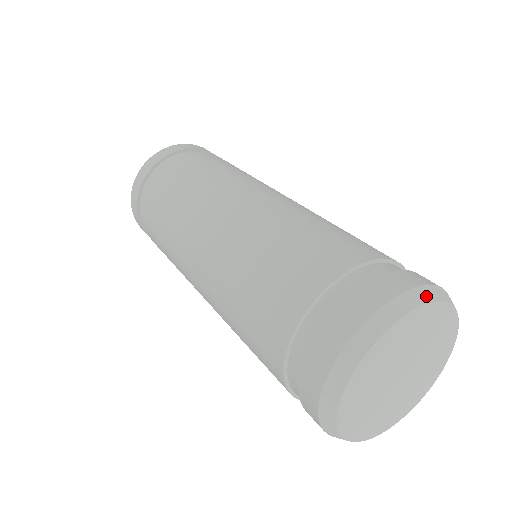
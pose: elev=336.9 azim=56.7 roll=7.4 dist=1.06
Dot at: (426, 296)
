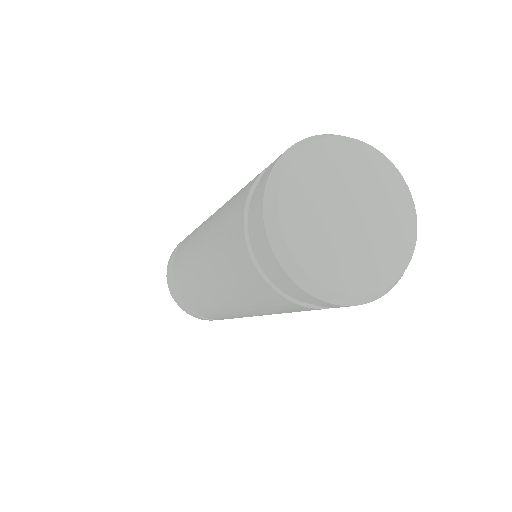
Dot at: (364, 143)
